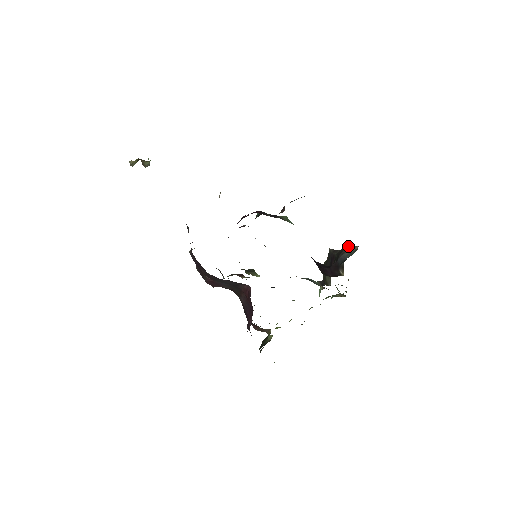
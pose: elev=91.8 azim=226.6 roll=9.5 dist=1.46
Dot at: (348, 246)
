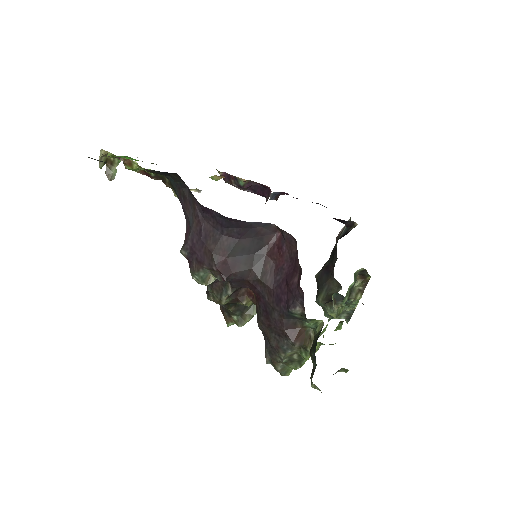
Dot at: (338, 234)
